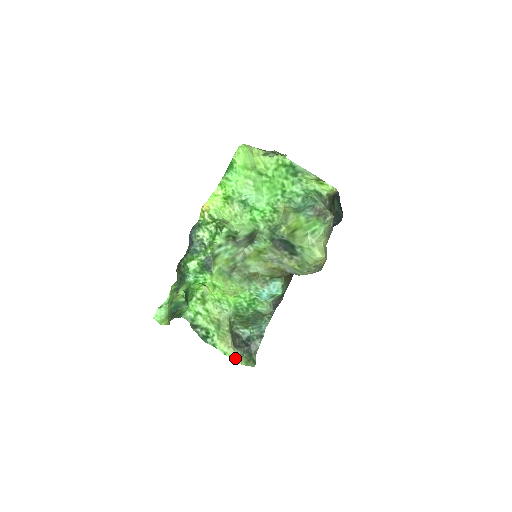
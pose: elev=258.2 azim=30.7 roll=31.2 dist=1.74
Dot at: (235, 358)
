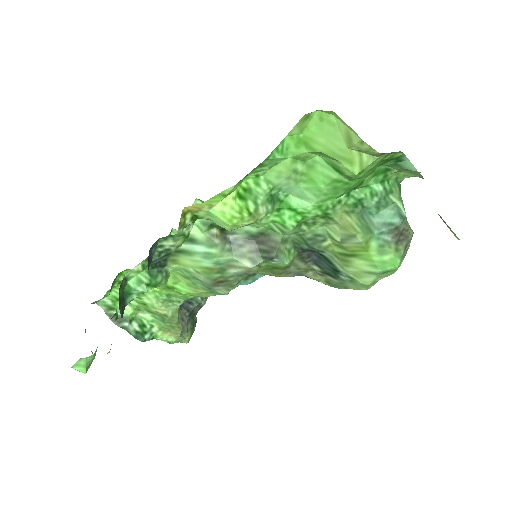
Dot at: (181, 341)
